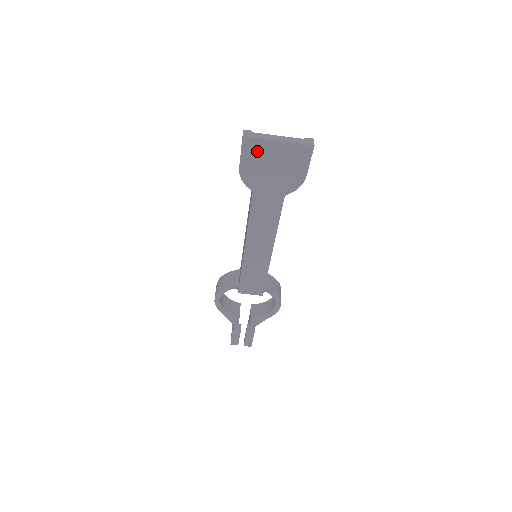
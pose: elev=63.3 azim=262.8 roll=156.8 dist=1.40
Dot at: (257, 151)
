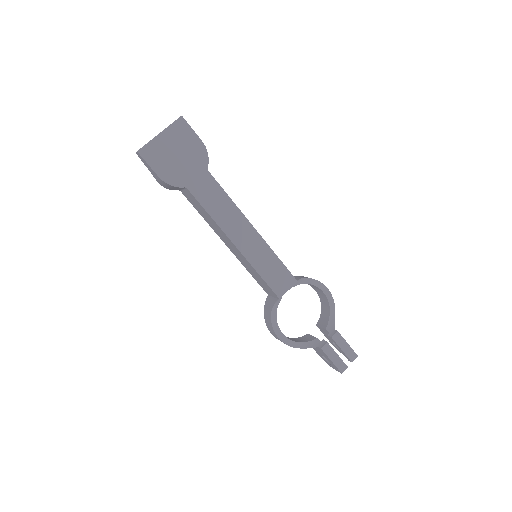
Dot at: (156, 153)
